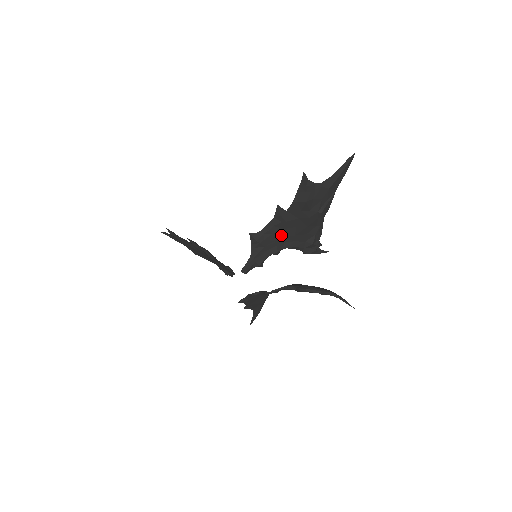
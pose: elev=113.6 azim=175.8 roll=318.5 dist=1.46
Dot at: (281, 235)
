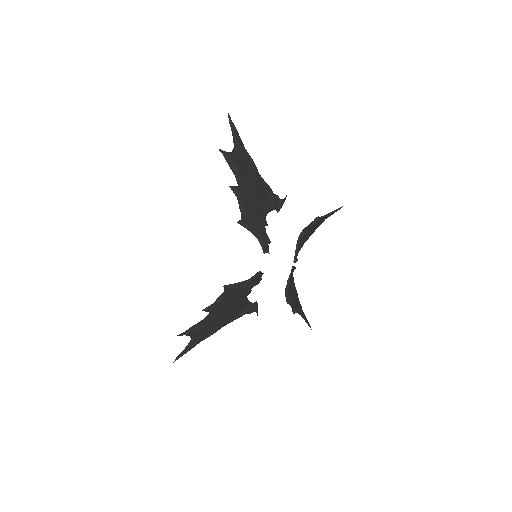
Dot at: (254, 207)
